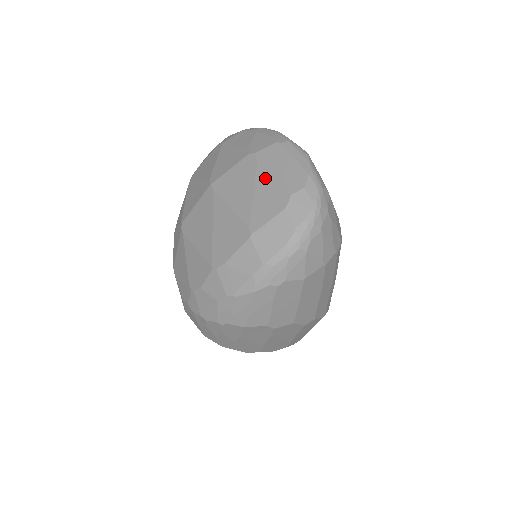
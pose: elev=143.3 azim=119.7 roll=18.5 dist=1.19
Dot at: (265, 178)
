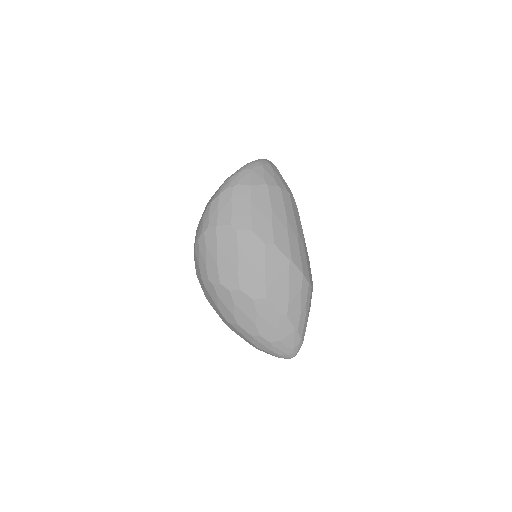
Dot at: occluded
